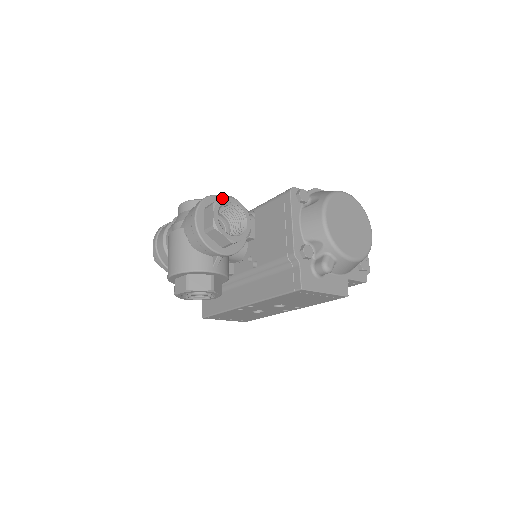
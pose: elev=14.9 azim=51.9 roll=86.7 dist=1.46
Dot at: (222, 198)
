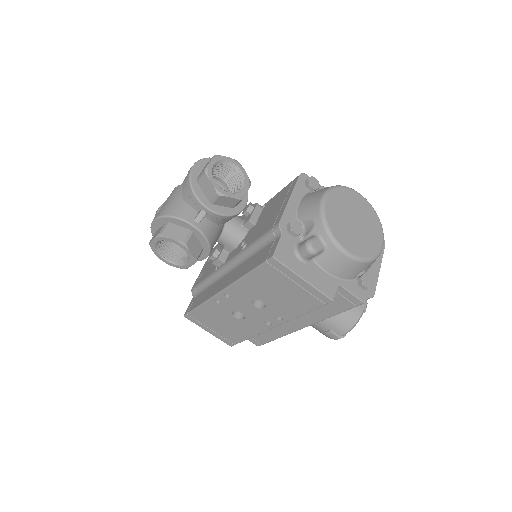
Dot at: occluded
